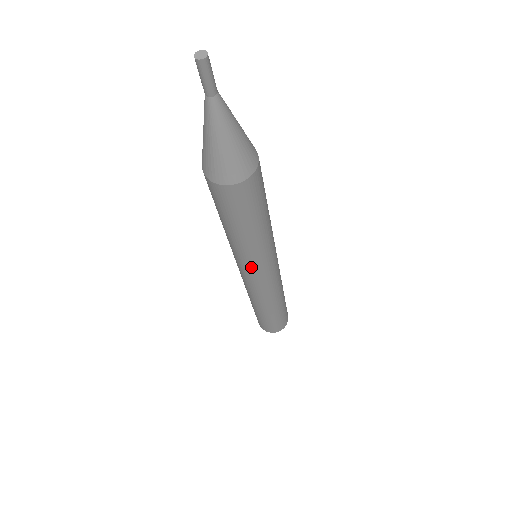
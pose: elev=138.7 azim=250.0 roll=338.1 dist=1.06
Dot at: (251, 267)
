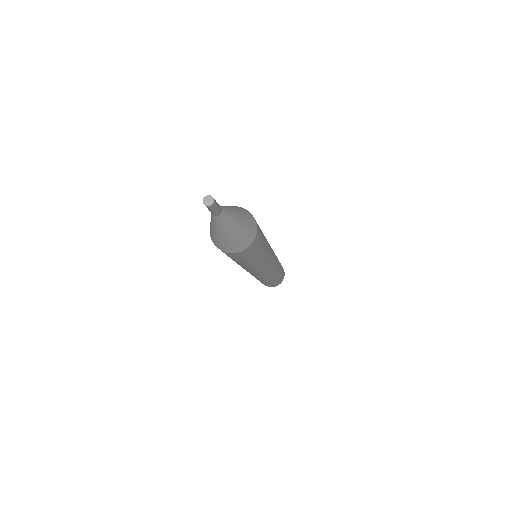
Dot at: (257, 271)
